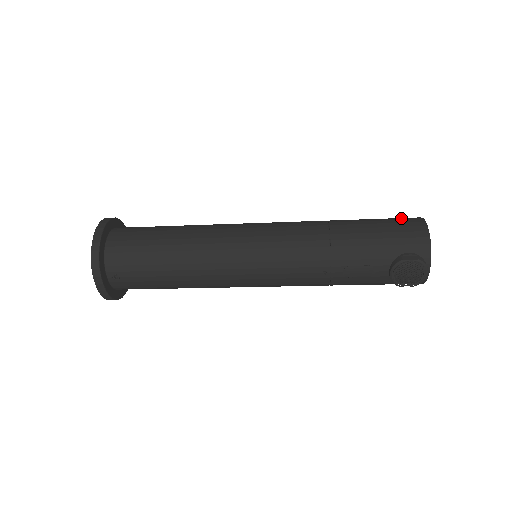
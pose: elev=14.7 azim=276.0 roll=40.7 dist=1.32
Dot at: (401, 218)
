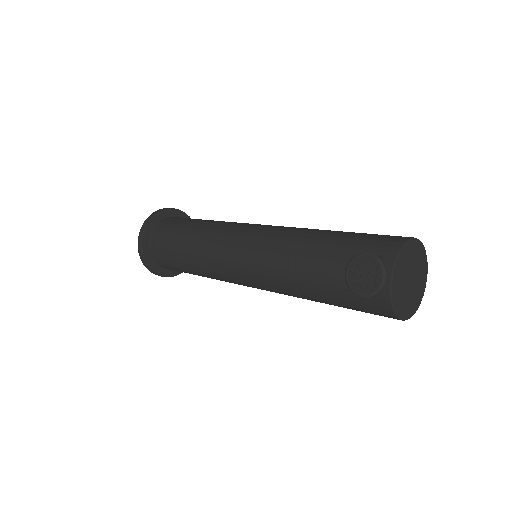
Dot at: occluded
